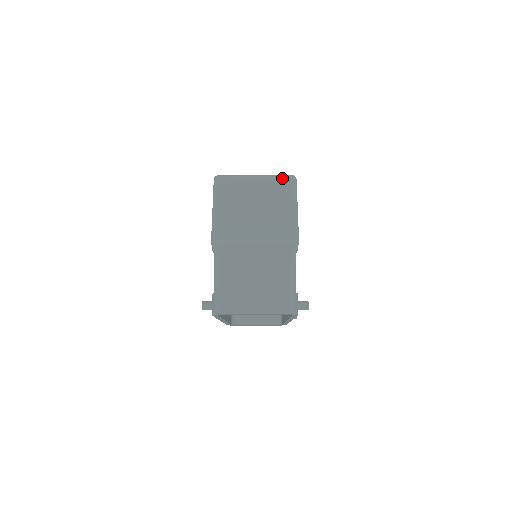
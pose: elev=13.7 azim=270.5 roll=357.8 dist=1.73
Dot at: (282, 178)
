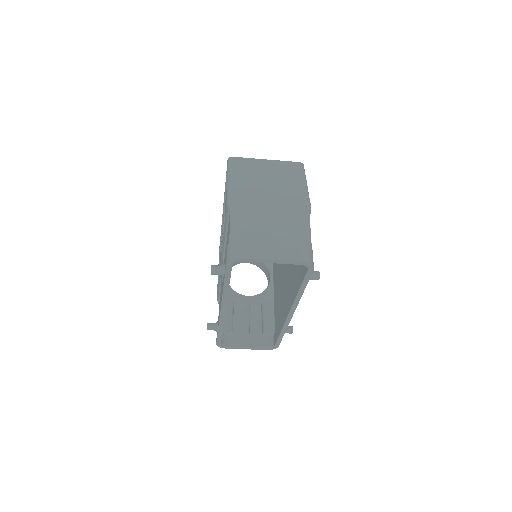
Dot at: (291, 163)
